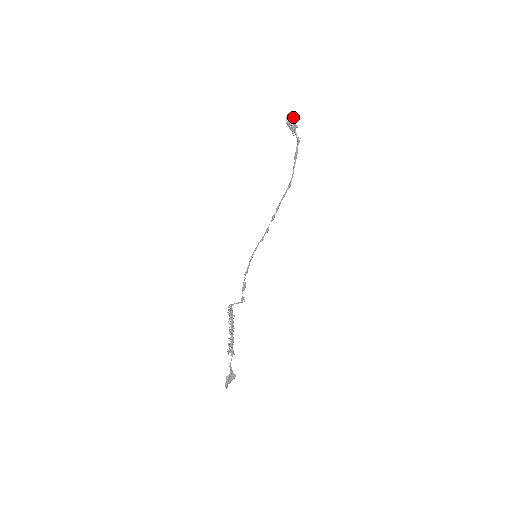
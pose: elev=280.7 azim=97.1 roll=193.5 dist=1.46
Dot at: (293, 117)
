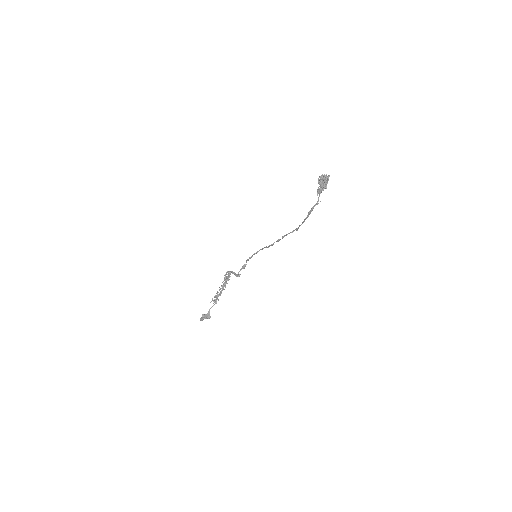
Dot at: (327, 179)
